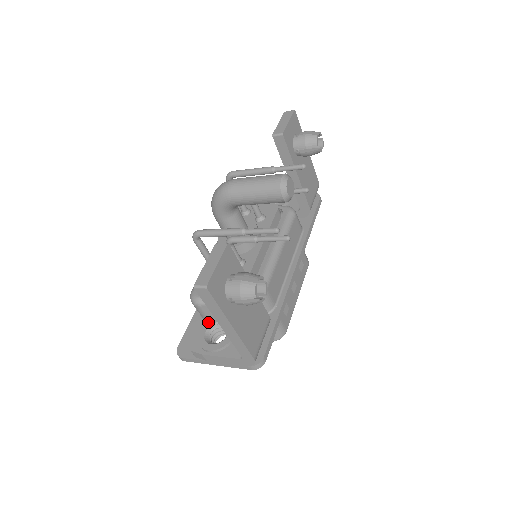
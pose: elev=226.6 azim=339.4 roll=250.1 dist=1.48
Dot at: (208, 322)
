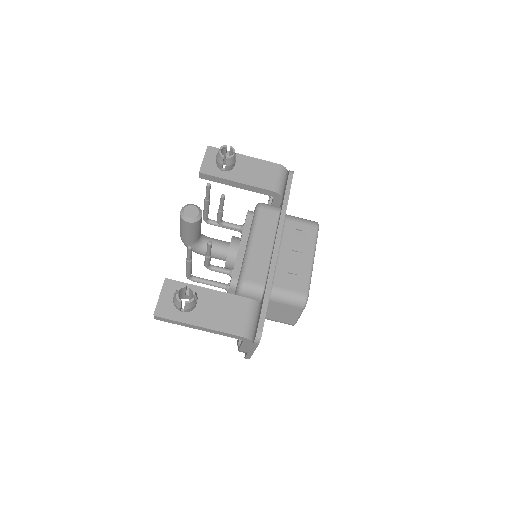
Dot at: occluded
